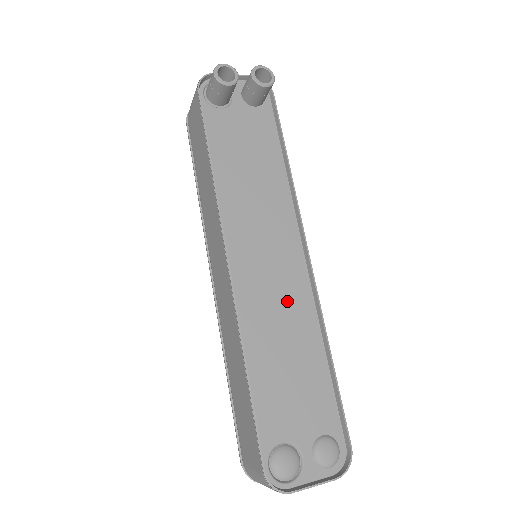
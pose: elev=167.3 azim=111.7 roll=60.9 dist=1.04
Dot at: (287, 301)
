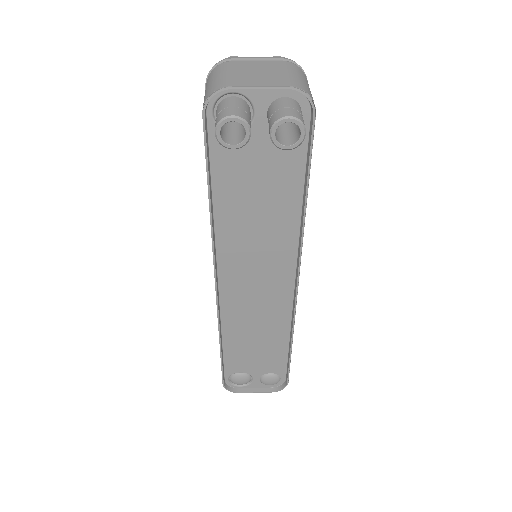
Dot at: (267, 310)
